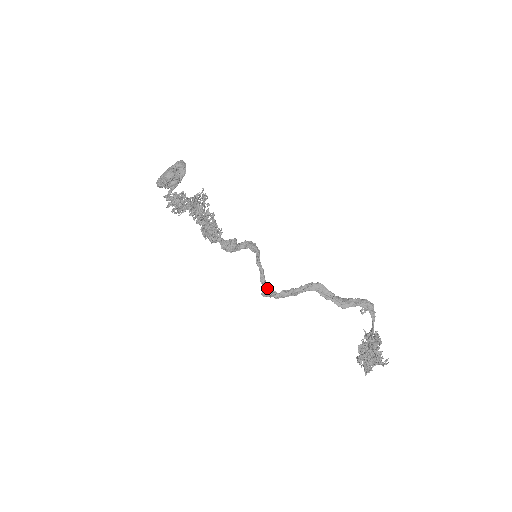
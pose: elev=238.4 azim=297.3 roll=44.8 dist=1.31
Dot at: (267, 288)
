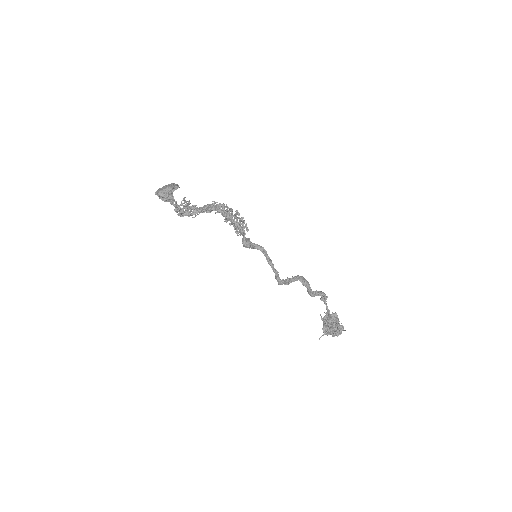
Dot at: occluded
